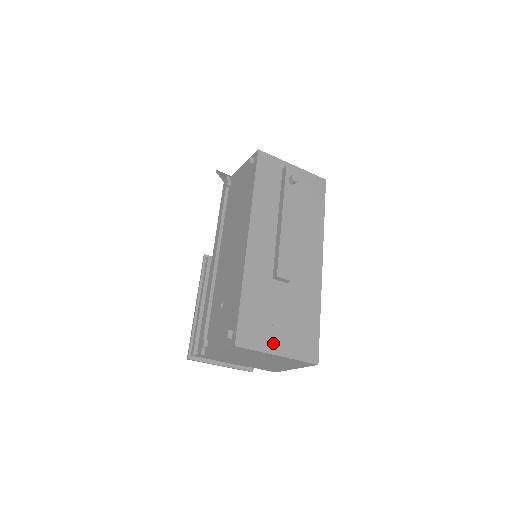
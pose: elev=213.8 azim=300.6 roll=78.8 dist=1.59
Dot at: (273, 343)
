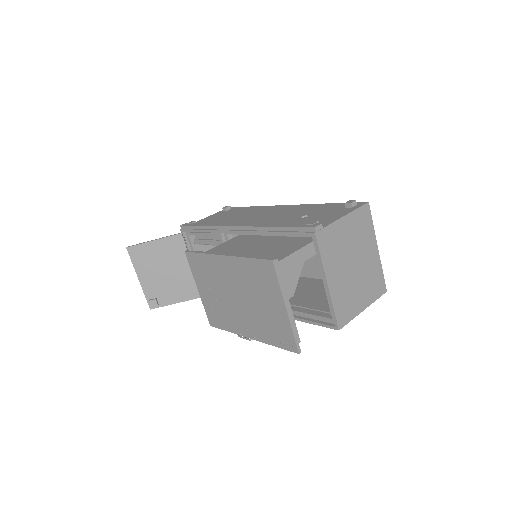
Dot at: occluded
